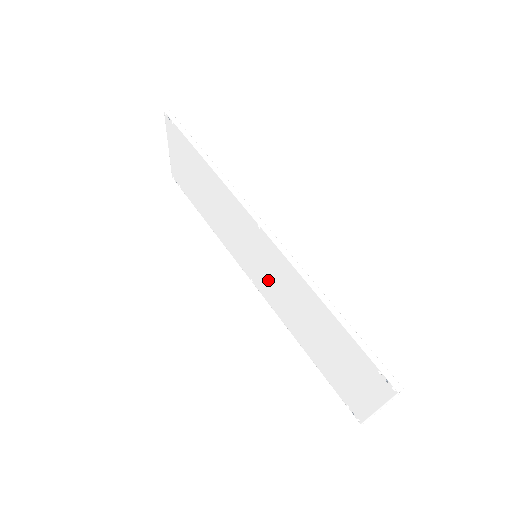
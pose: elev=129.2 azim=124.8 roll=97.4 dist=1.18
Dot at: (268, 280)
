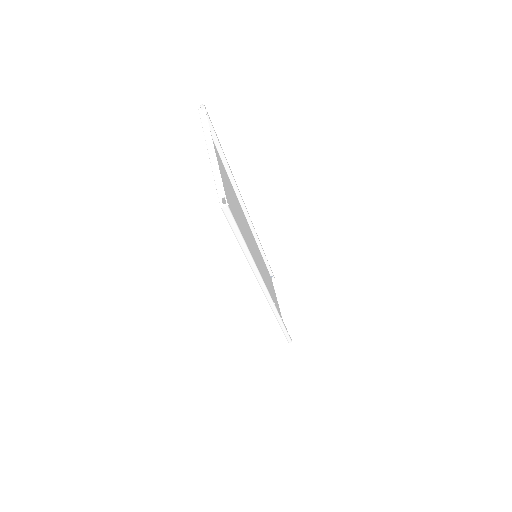
Dot at: (257, 257)
